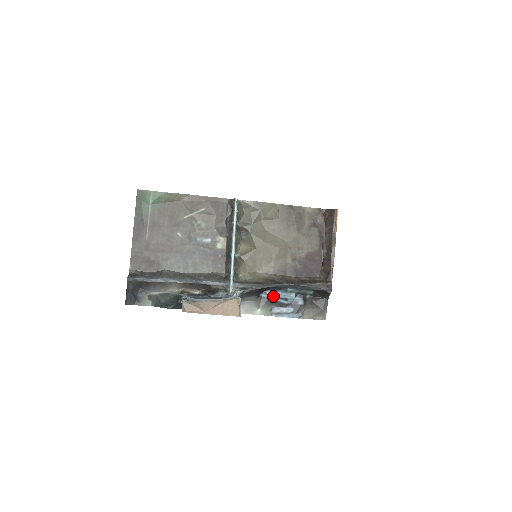
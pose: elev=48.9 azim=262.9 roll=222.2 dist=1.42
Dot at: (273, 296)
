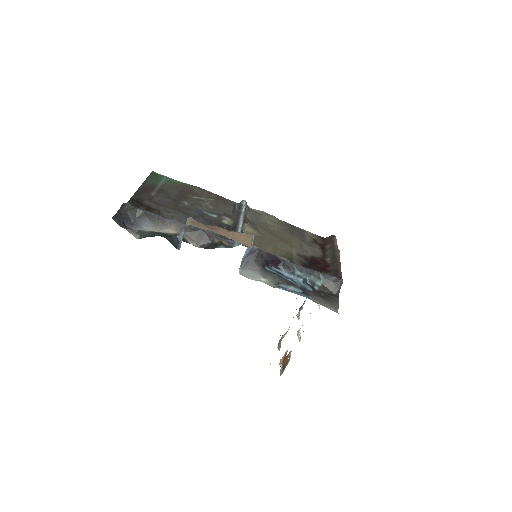
Dot at: (279, 273)
